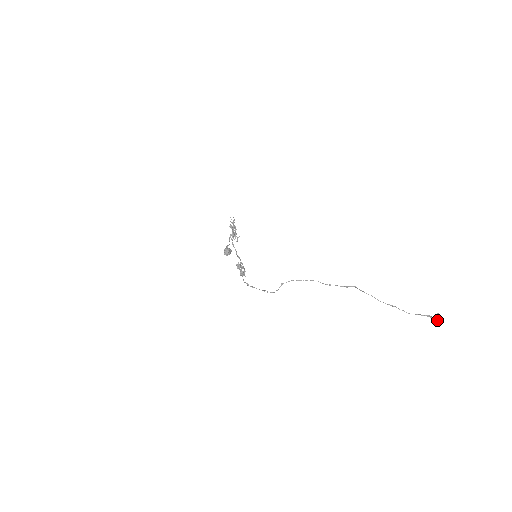
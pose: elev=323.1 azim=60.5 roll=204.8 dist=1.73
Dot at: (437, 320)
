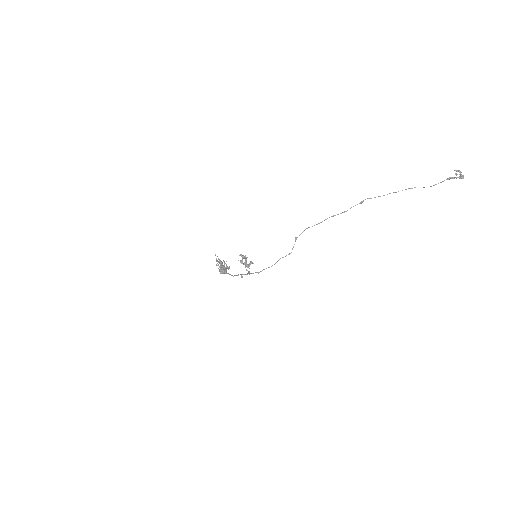
Dot at: (459, 177)
